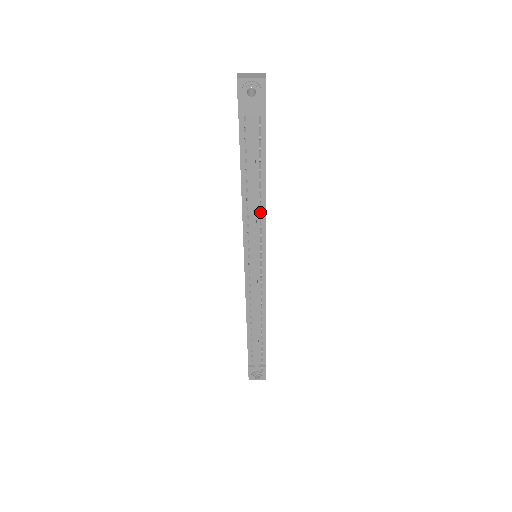
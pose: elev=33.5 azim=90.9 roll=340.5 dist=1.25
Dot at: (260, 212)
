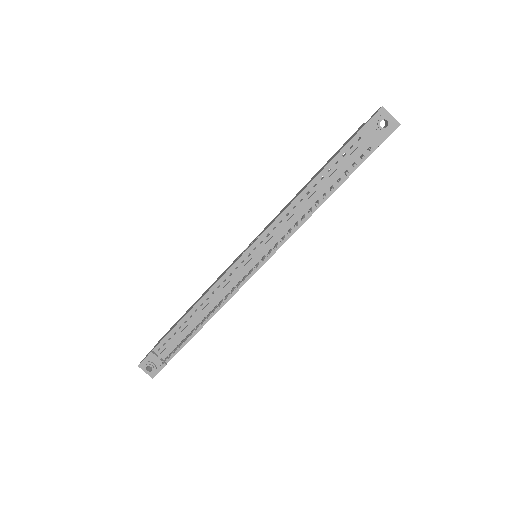
Dot at: (304, 216)
